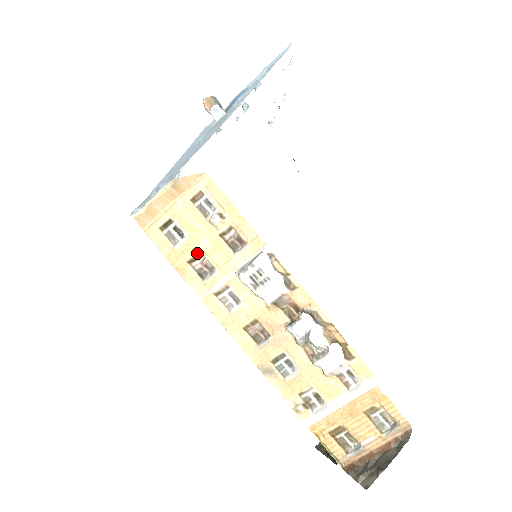
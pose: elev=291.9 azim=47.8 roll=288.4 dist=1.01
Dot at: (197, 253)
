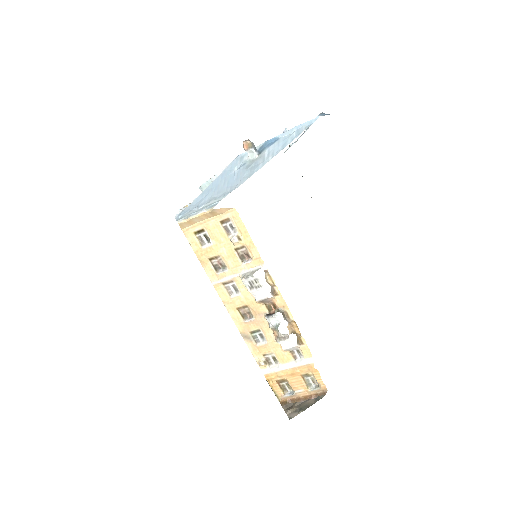
Dot at: (217, 255)
